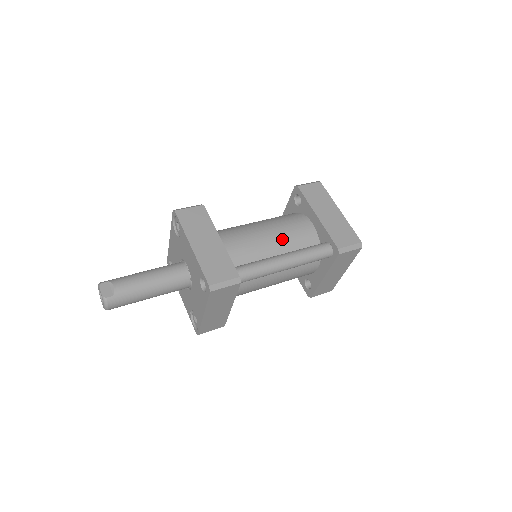
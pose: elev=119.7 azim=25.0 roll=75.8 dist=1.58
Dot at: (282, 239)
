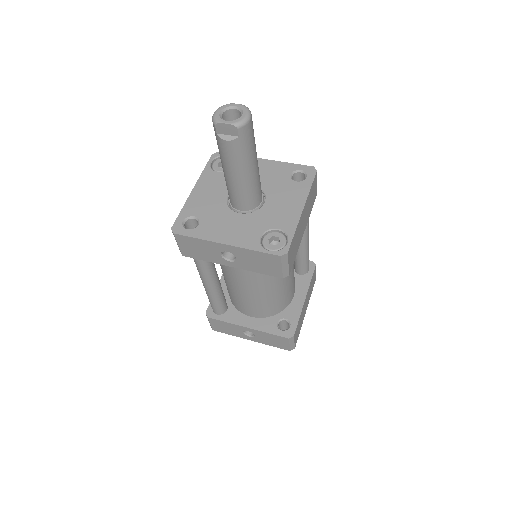
Dot at: occluded
